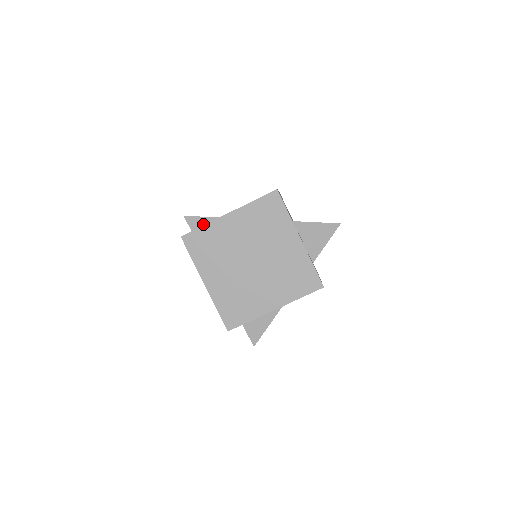
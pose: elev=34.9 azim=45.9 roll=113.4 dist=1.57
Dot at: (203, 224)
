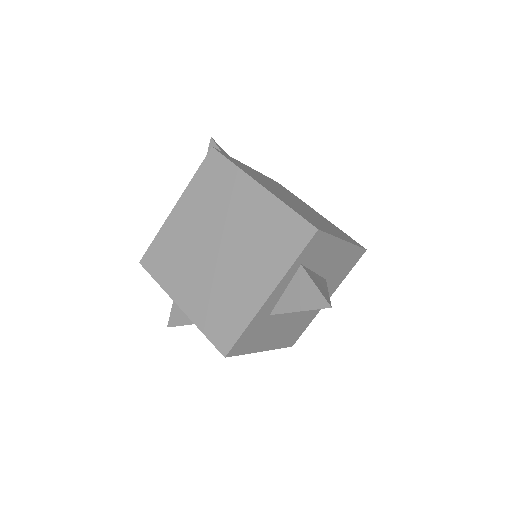
Dot at: occluded
